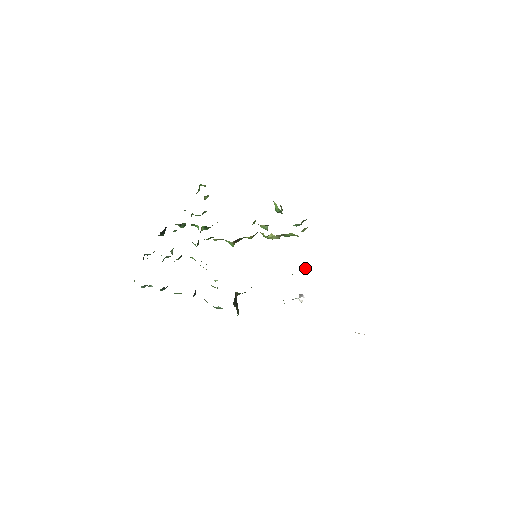
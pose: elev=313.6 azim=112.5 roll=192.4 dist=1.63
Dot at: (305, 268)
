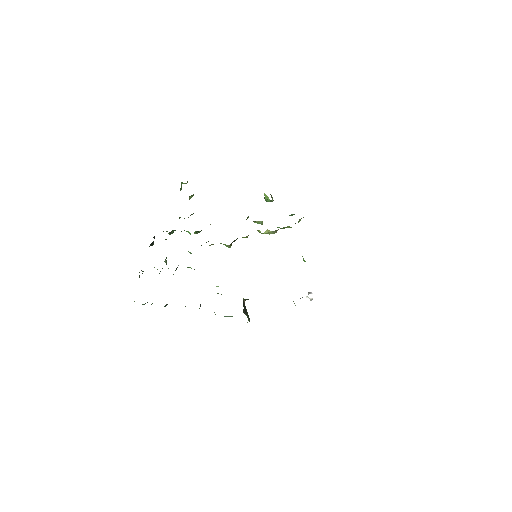
Dot at: occluded
